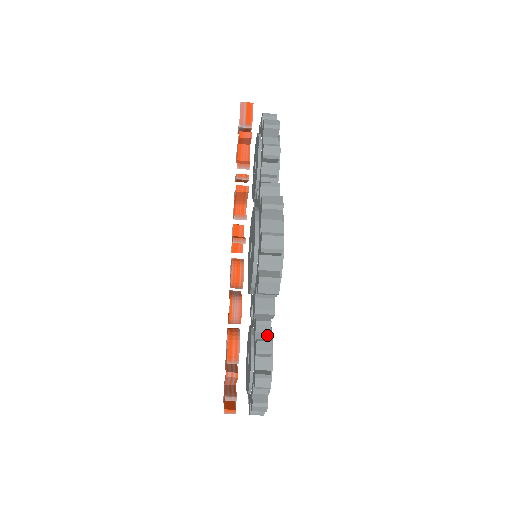
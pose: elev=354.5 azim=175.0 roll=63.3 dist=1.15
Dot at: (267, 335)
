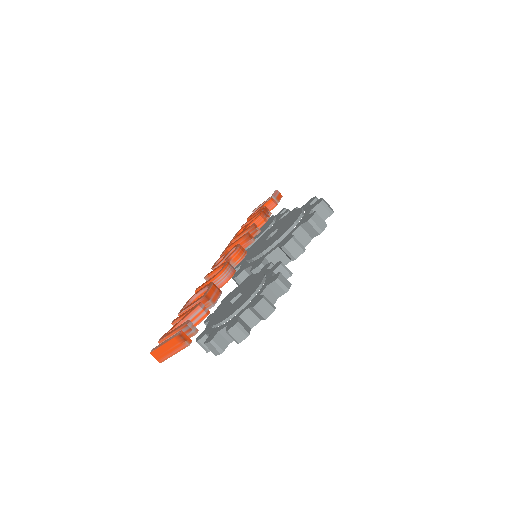
Dot at: occluded
